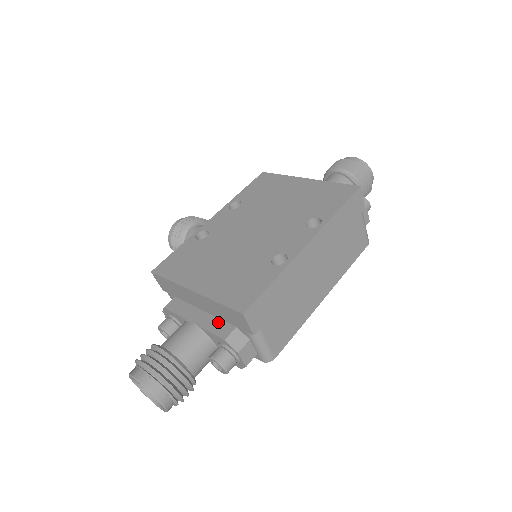
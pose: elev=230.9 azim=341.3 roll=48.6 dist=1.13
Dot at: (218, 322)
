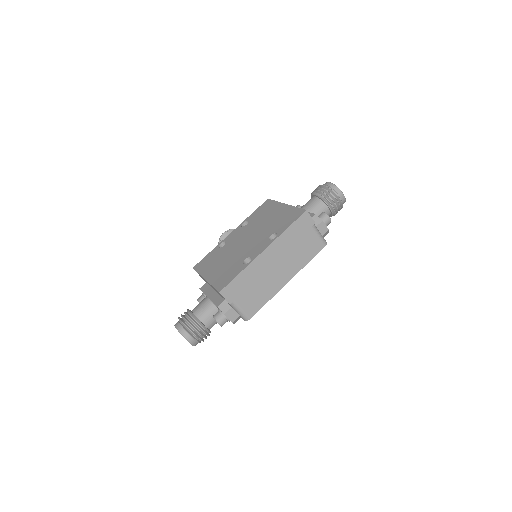
Dot at: (218, 297)
